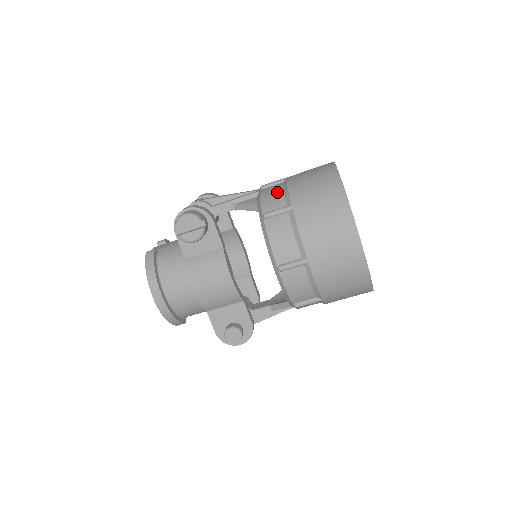
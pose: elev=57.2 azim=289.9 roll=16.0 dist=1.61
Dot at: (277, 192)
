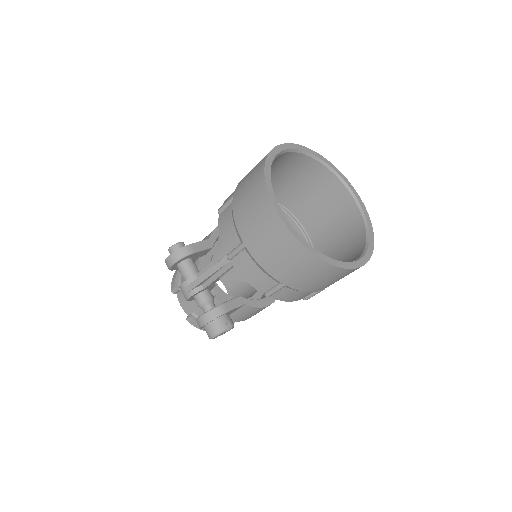
Dot at: (255, 271)
